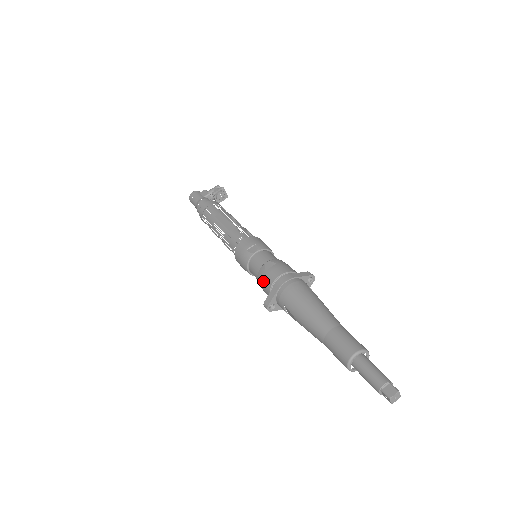
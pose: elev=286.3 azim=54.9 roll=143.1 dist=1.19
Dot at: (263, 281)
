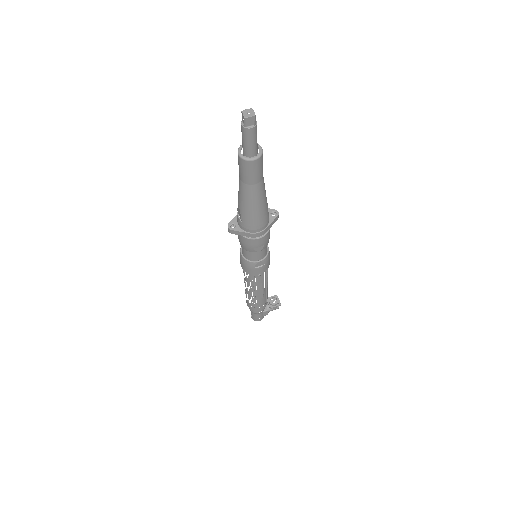
Dot at: occluded
